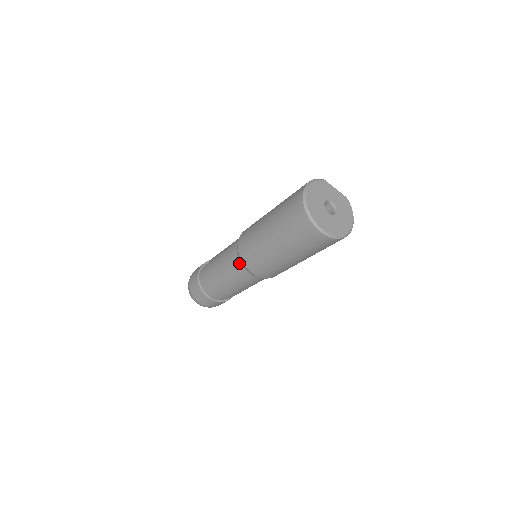
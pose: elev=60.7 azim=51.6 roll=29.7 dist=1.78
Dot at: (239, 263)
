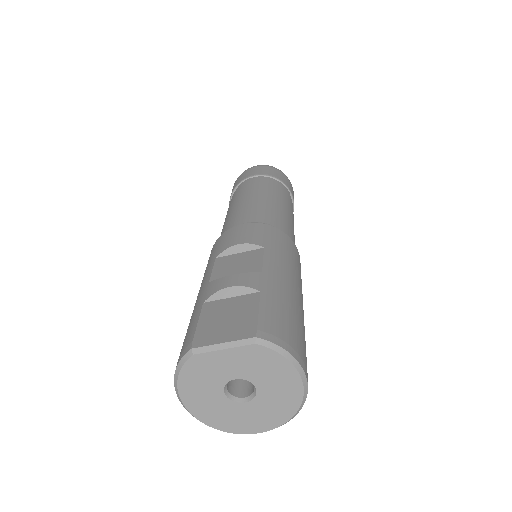
Dot at: occluded
